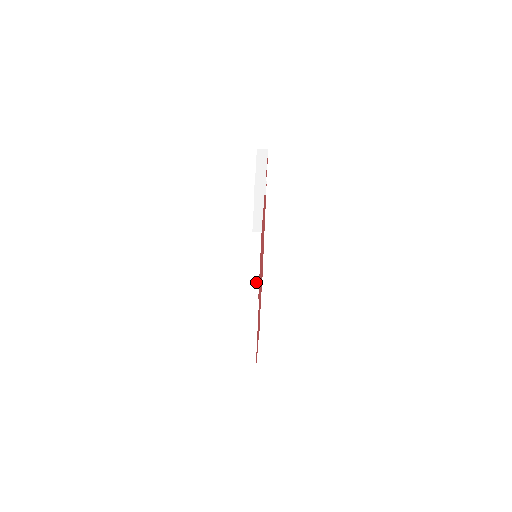
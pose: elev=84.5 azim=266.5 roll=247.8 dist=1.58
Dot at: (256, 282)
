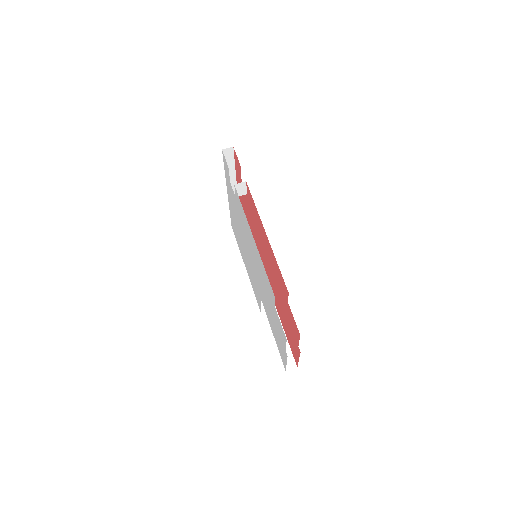
Dot at: occluded
